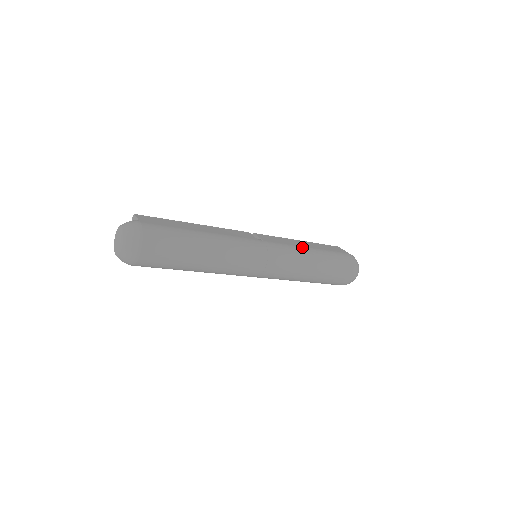
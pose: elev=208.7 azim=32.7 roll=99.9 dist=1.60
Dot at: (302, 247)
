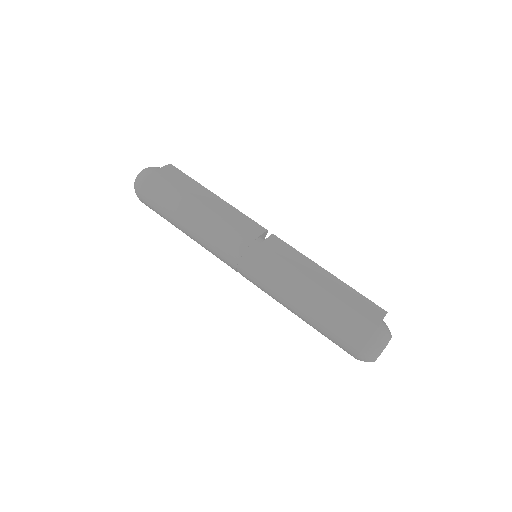
Dot at: (305, 276)
